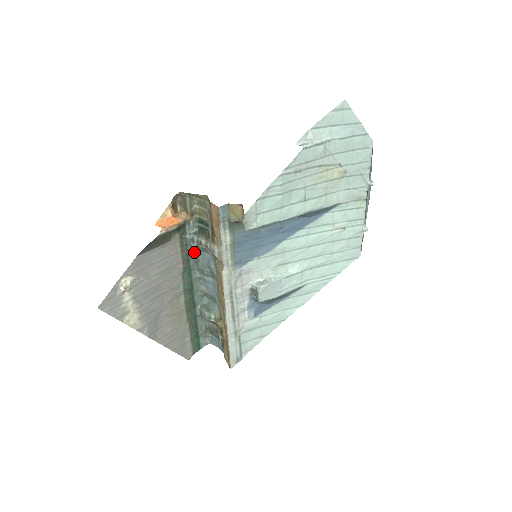
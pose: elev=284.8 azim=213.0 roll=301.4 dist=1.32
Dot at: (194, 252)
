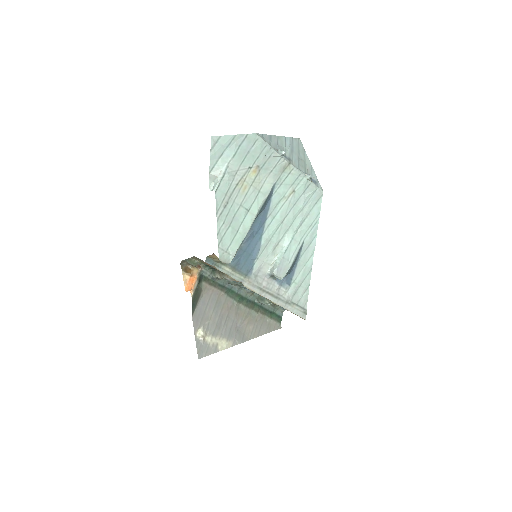
Dot at: (222, 281)
